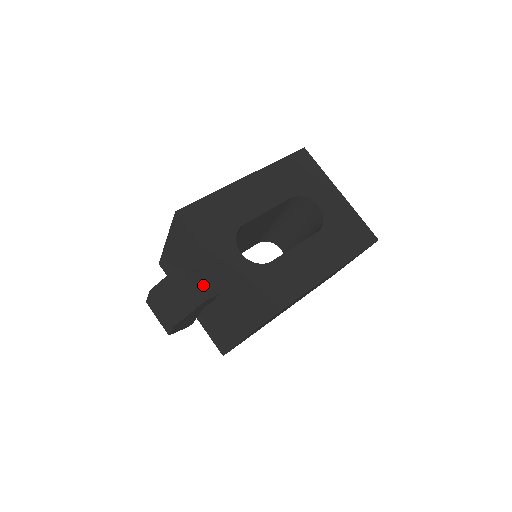
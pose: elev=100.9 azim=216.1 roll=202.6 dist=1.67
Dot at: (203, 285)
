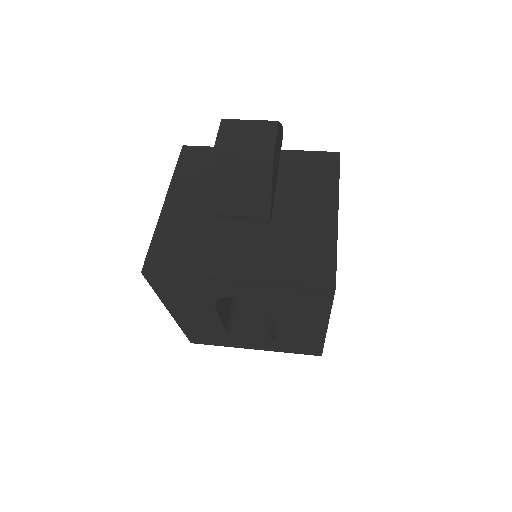
Dot at: occluded
